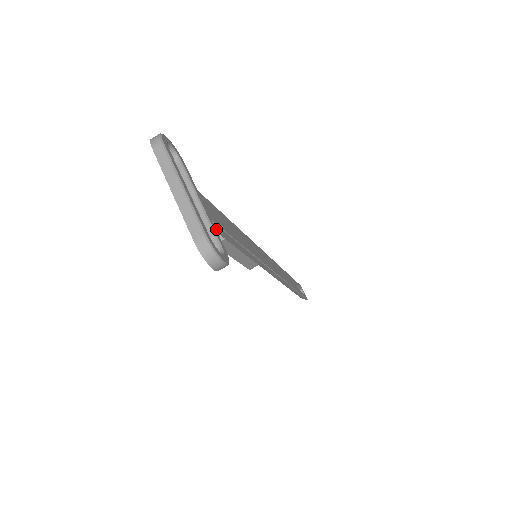
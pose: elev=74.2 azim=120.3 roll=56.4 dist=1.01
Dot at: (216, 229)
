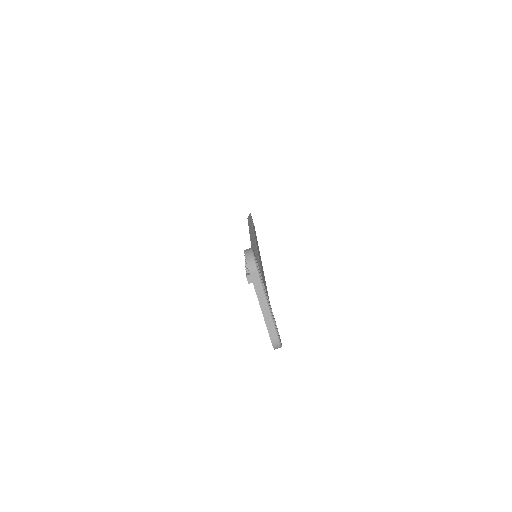
Dot at: occluded
